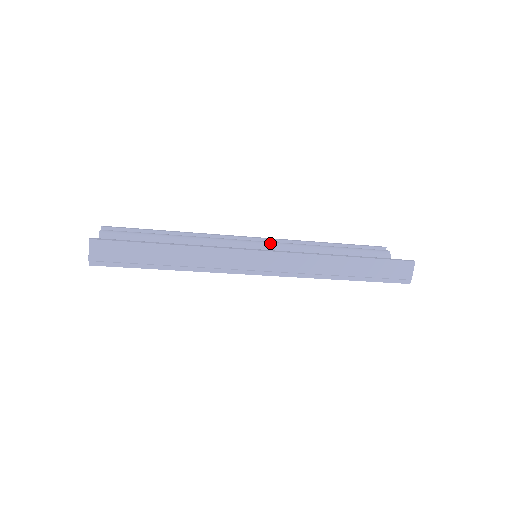
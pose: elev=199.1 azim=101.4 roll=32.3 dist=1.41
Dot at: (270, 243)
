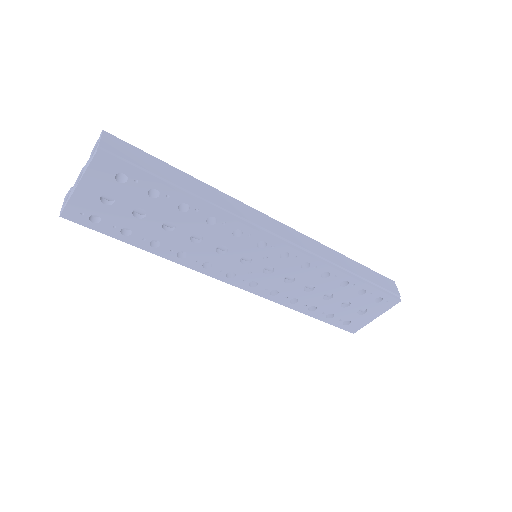
Dot at: occluded
